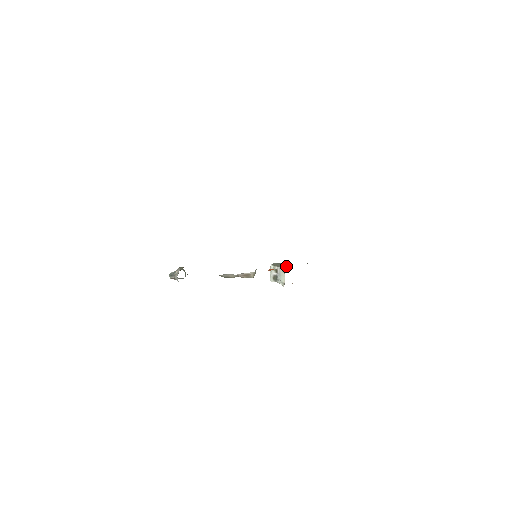
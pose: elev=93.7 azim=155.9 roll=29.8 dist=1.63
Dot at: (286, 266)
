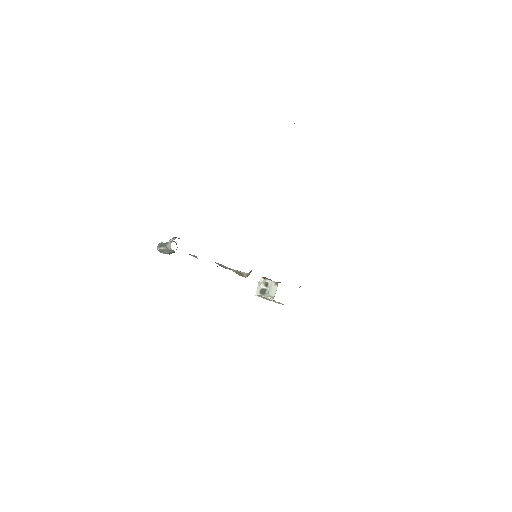
Dot at: occluded
